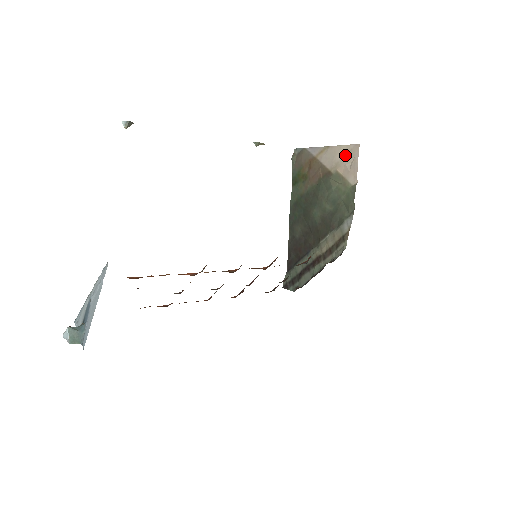
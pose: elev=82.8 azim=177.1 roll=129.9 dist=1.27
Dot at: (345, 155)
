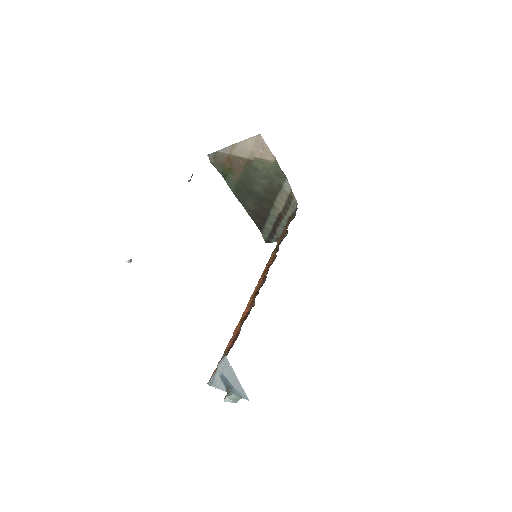
Dot at: (254, 145)
